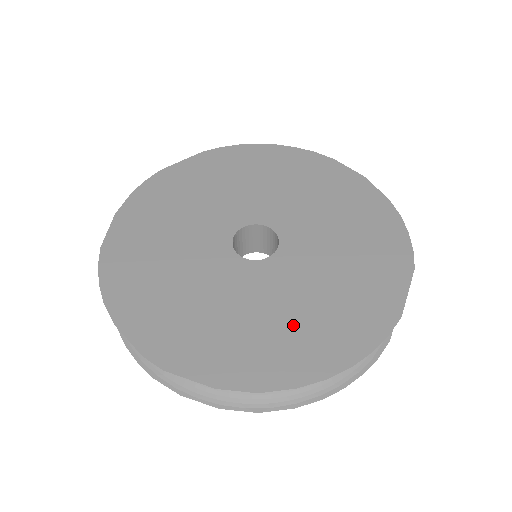
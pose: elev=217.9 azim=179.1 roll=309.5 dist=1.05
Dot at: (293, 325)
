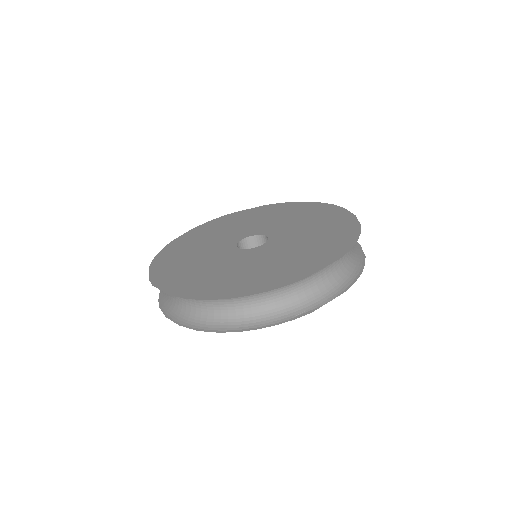
Dot at: (235, 276)
